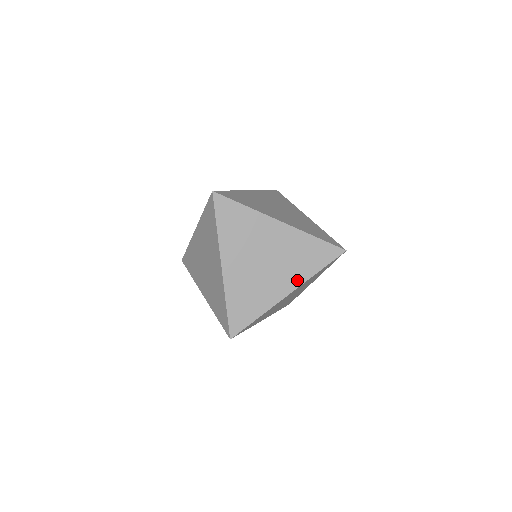
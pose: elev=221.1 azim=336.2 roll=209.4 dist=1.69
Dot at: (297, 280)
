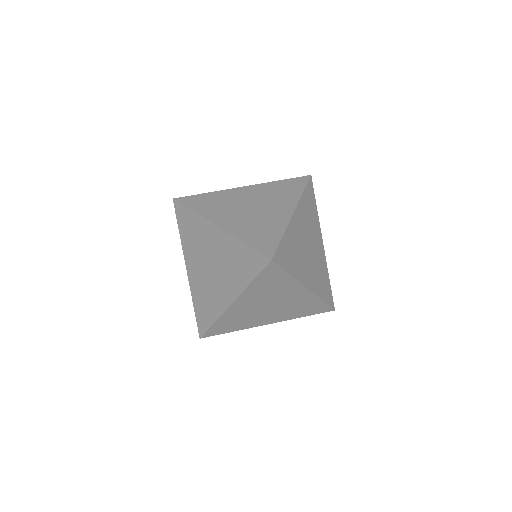
Dot at: (283, 319)
